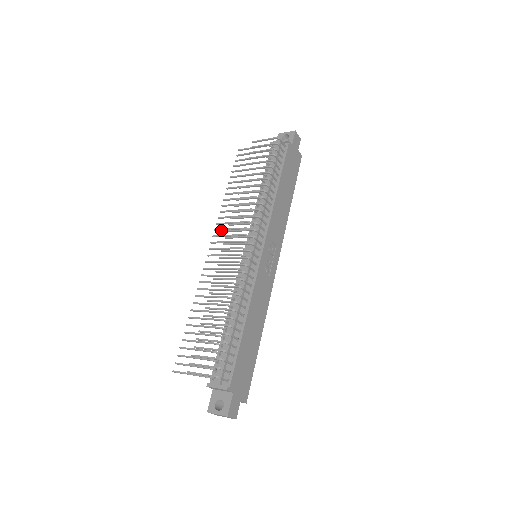
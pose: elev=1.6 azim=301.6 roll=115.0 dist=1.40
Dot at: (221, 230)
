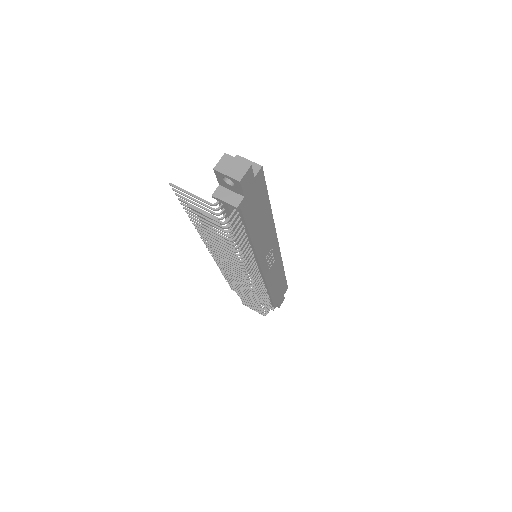
Dot at: (210, 245)
